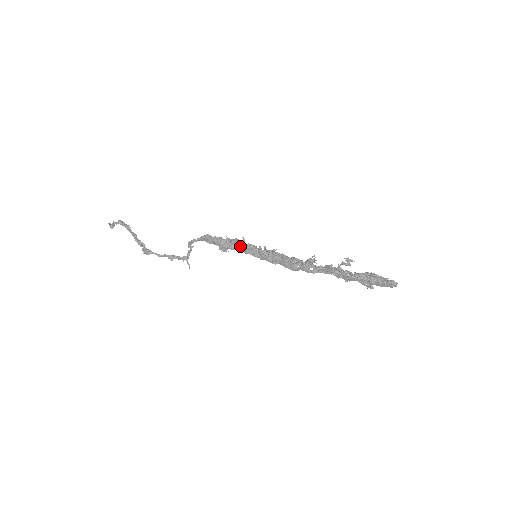
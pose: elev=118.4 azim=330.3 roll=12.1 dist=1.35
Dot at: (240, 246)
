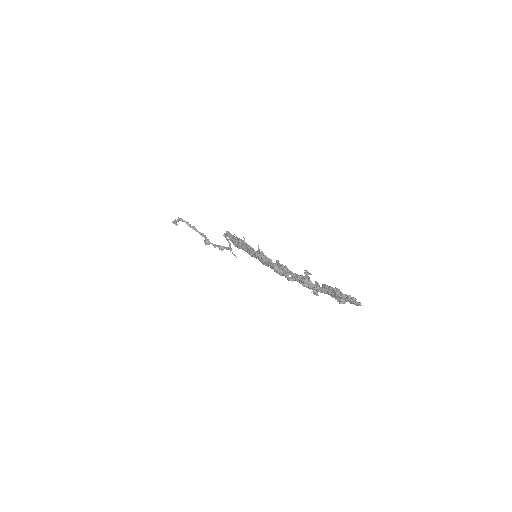
Dot at: (244, 245)
